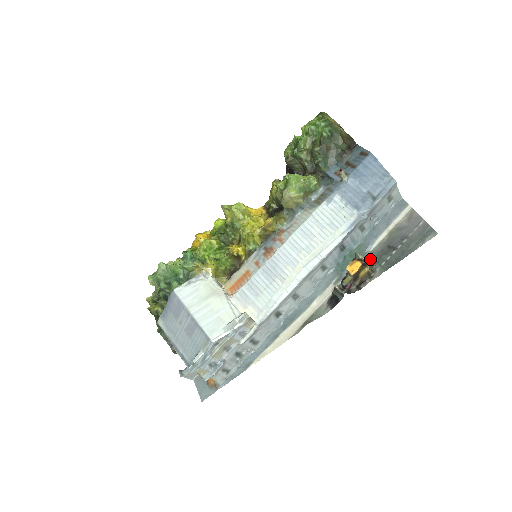
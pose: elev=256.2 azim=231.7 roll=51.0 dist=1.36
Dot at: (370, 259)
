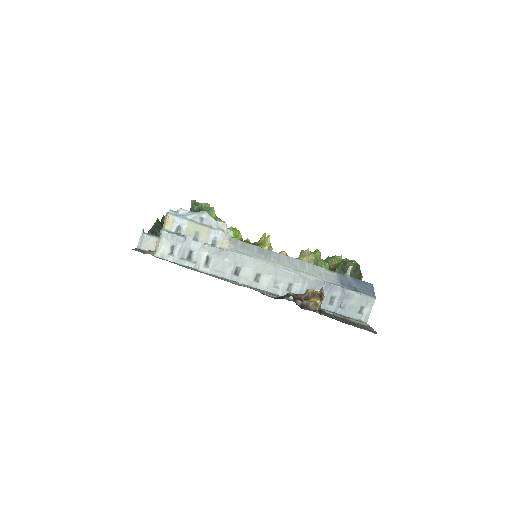
Dot at: (322, 310)
